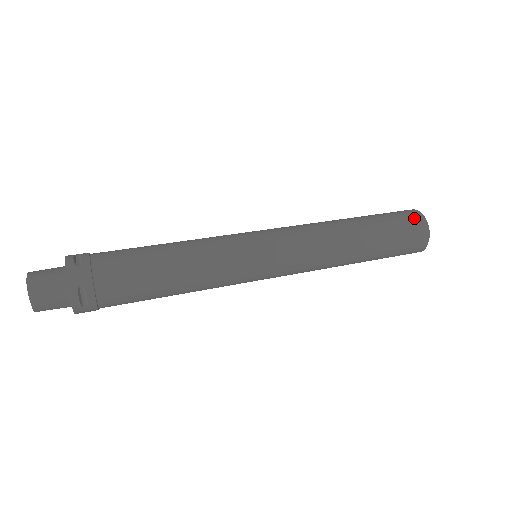
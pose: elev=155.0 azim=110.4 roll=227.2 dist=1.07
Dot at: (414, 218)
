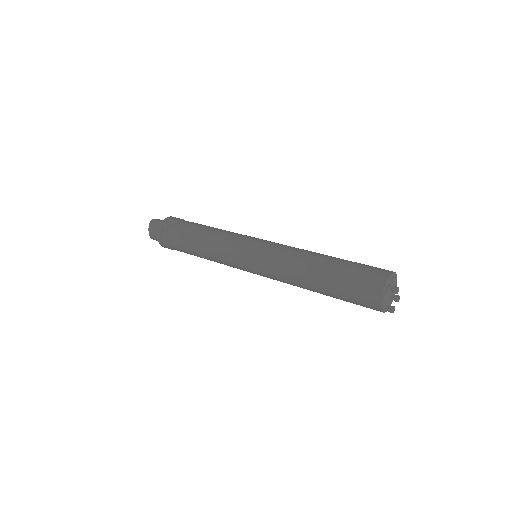
Dot at: (378, 272)
